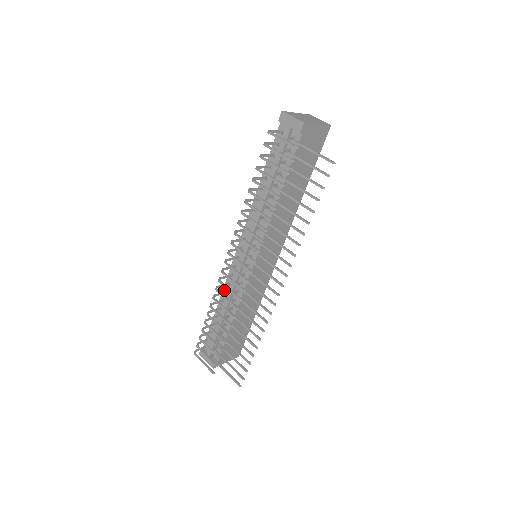
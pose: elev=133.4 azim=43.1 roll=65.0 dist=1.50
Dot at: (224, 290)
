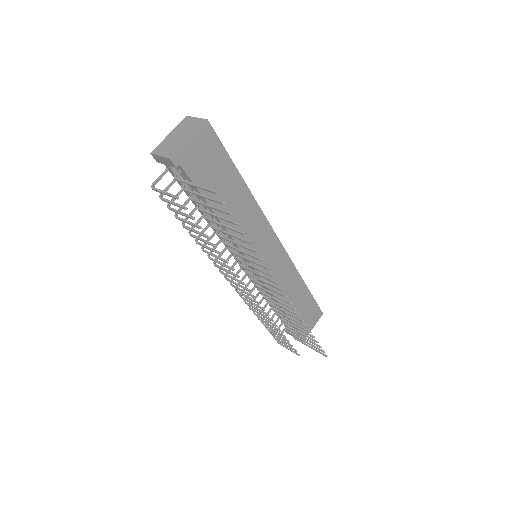
Dot at: occluded
